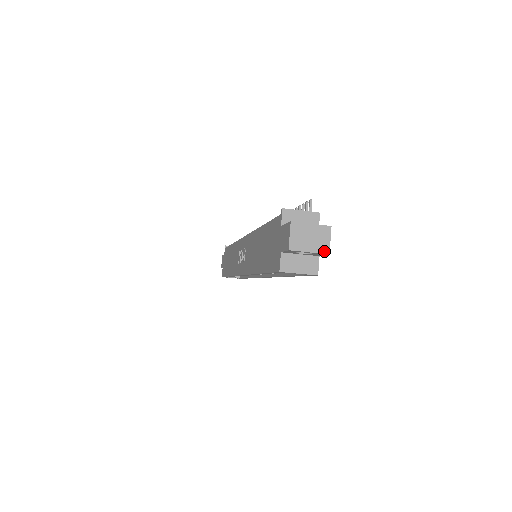
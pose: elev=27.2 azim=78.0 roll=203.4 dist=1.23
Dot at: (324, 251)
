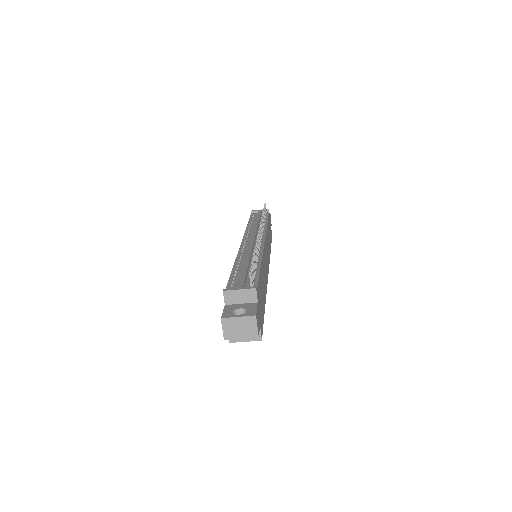
Dot at: (254, 335)
